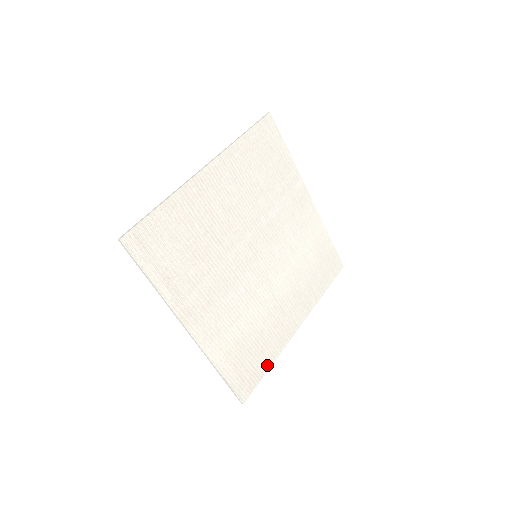
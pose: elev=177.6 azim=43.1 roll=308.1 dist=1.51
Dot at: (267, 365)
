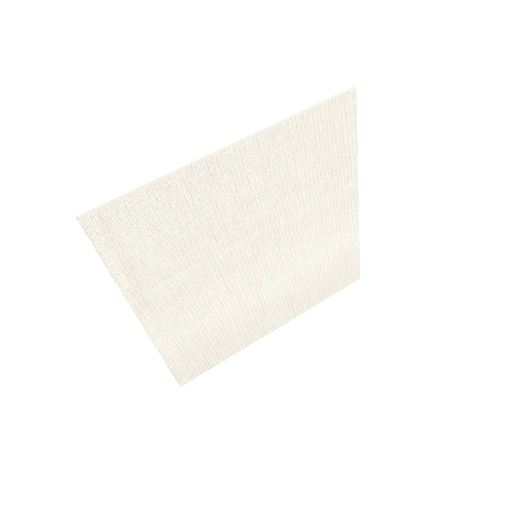
Dot at: (222, 358)
